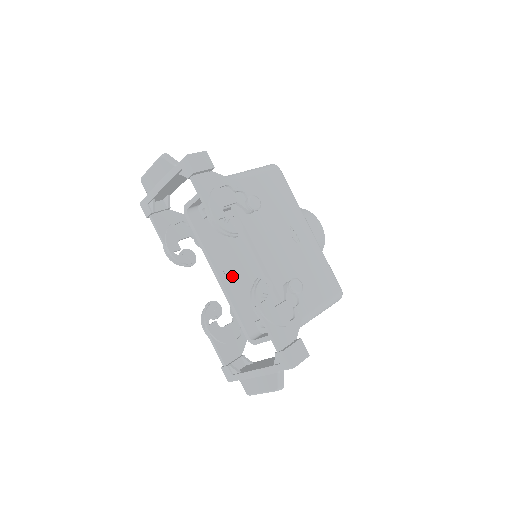
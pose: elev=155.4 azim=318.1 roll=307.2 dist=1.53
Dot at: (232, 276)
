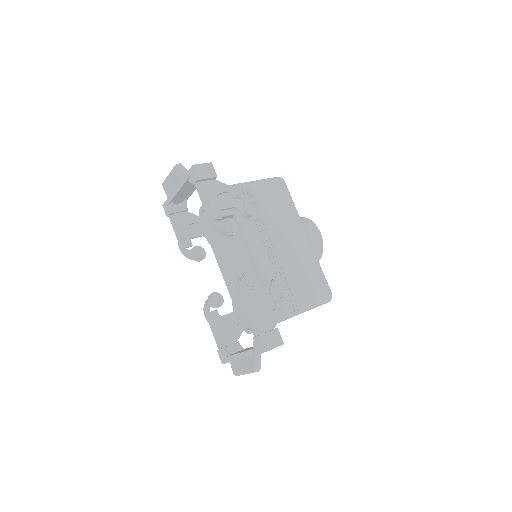
Dot at: (236, 273)
